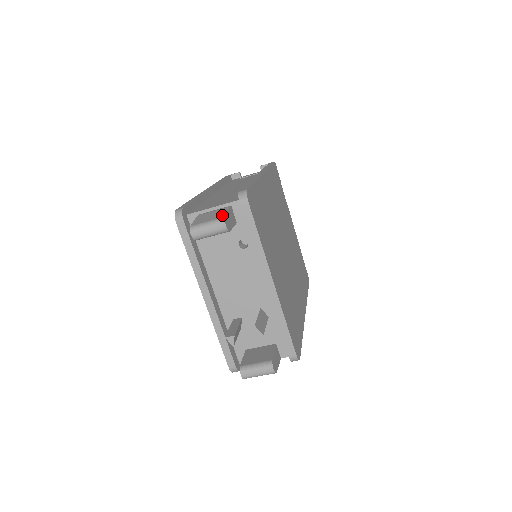
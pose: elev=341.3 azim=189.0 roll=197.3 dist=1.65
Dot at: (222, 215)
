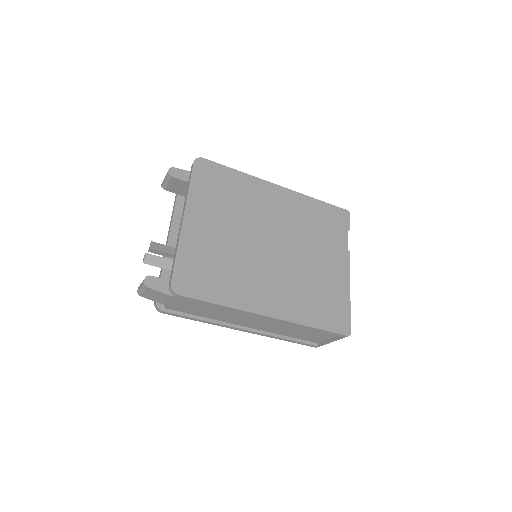
Dot at: (177, 169)
